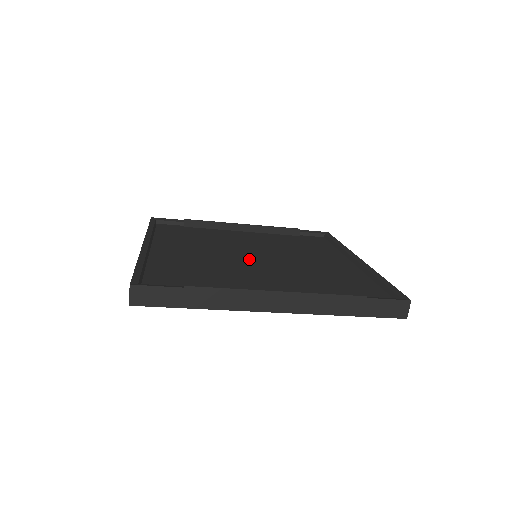
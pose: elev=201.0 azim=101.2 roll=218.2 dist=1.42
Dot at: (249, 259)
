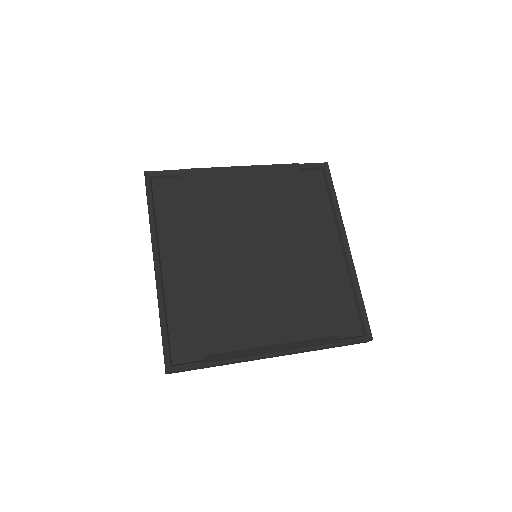
Dot at: (250, 267)
